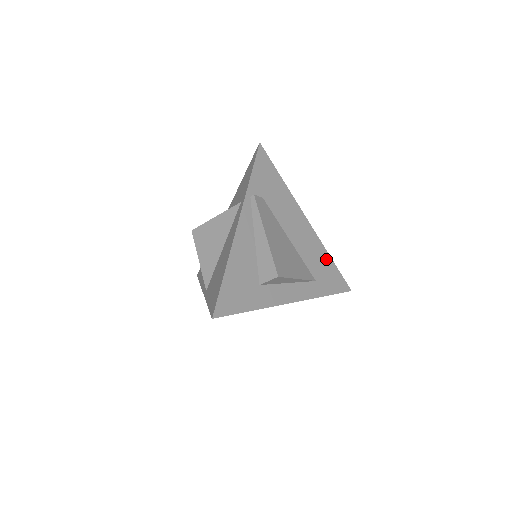
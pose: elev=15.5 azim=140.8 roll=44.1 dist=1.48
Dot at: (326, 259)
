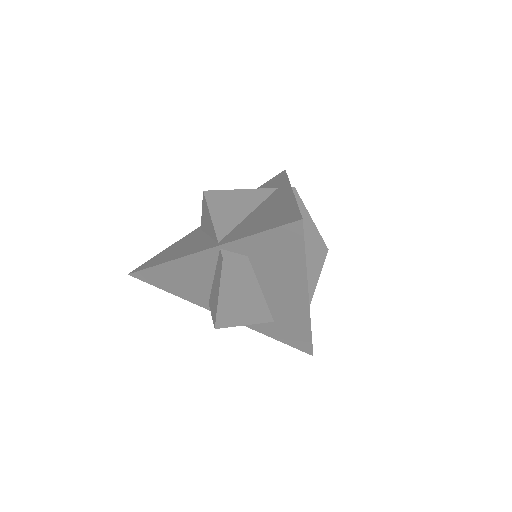
Dot at: occluded
